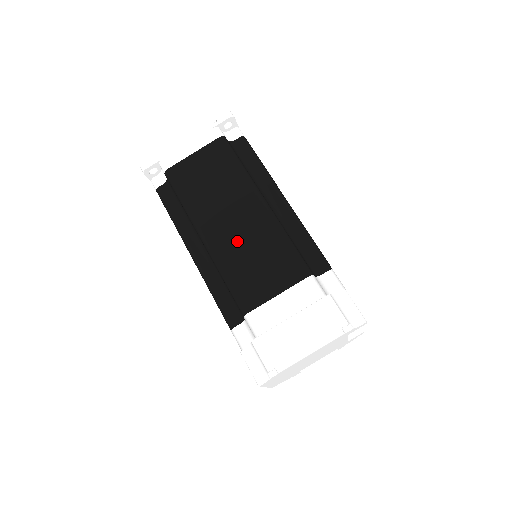
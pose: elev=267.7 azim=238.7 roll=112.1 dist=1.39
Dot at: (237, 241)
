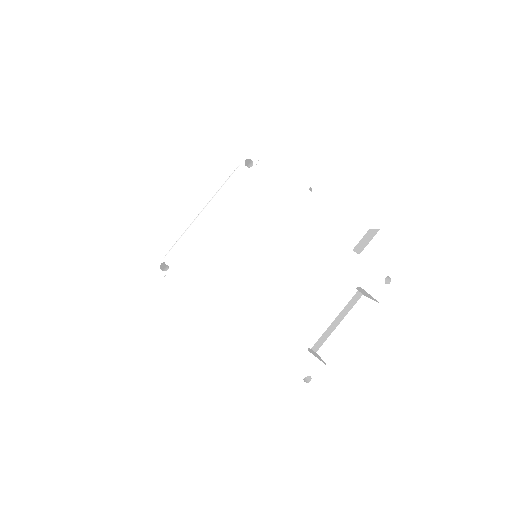
Dot at: occluded
